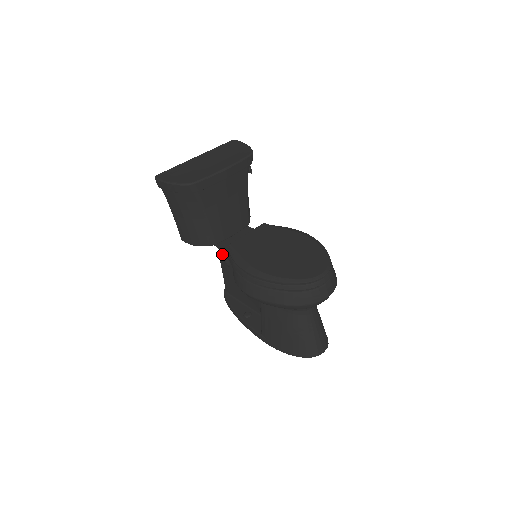
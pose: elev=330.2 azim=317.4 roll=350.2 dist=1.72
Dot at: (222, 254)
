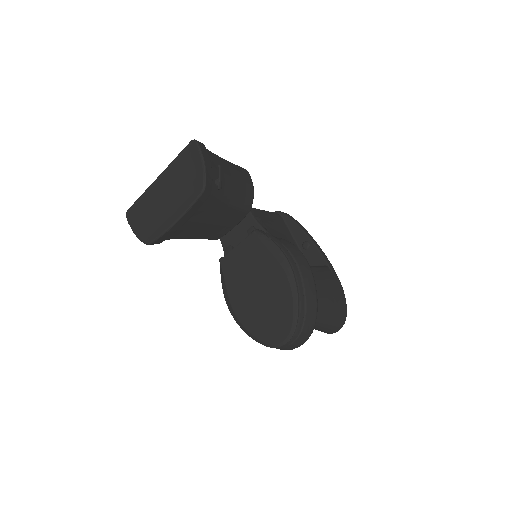
Dot at: occluded
